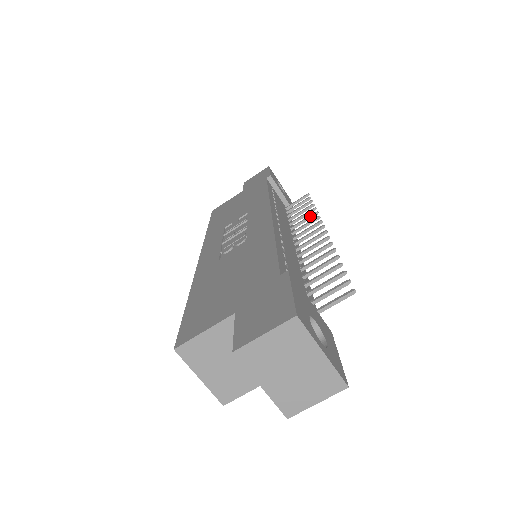
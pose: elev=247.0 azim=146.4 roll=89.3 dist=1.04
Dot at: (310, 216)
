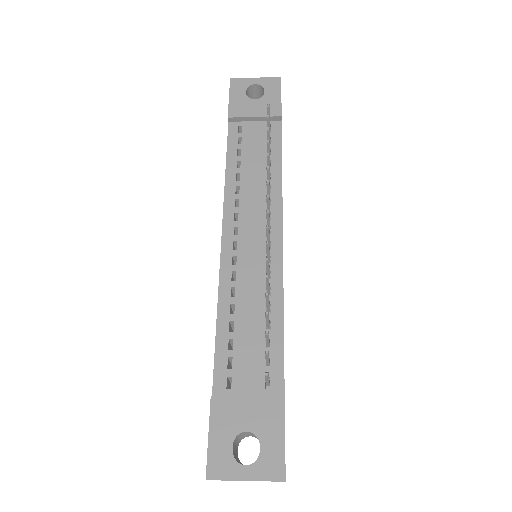
Dot at: occluded
